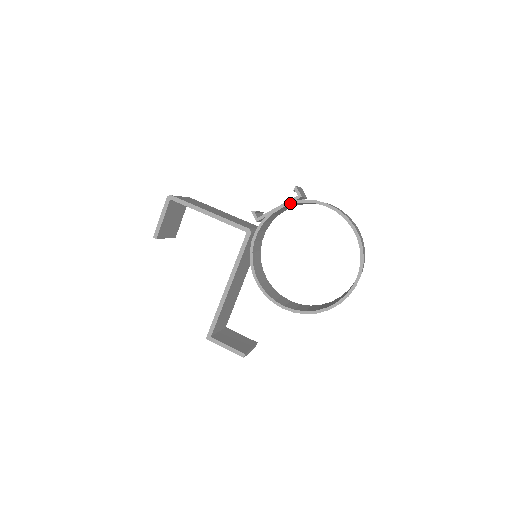
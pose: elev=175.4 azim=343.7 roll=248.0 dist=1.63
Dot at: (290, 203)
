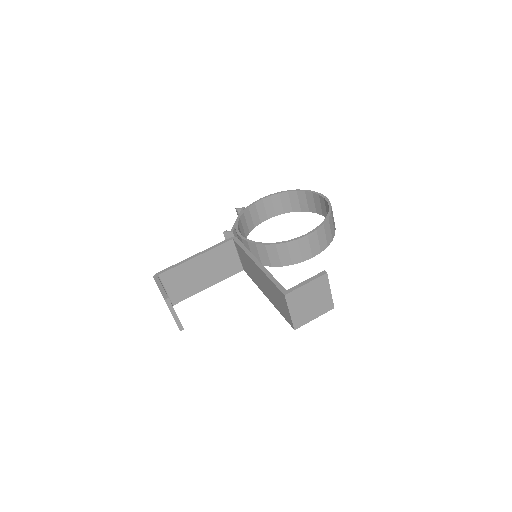
Dot at: (241, 213)
